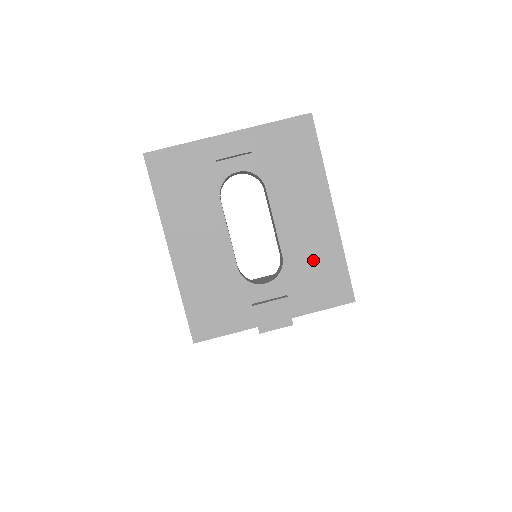
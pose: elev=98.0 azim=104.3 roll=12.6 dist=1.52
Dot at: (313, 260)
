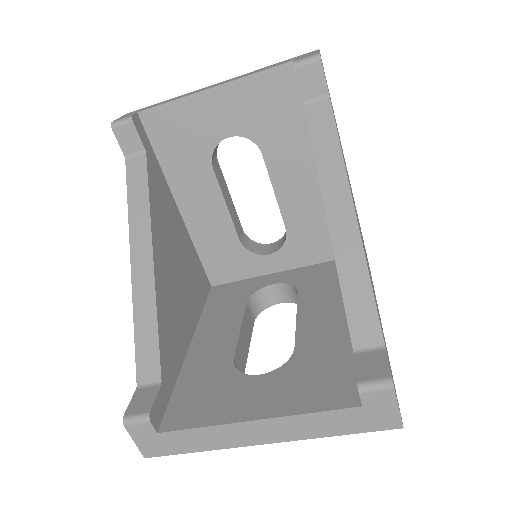
Dot at: occluded
